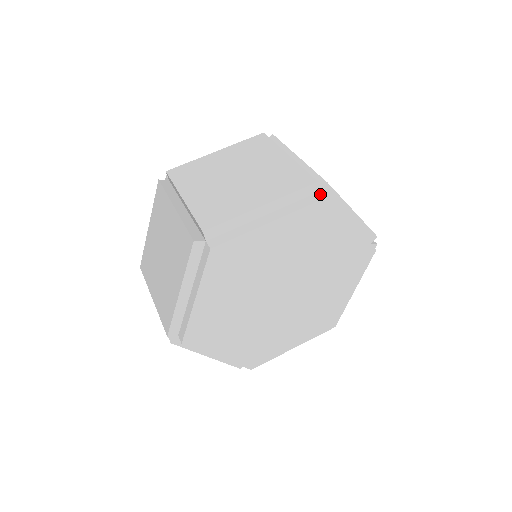
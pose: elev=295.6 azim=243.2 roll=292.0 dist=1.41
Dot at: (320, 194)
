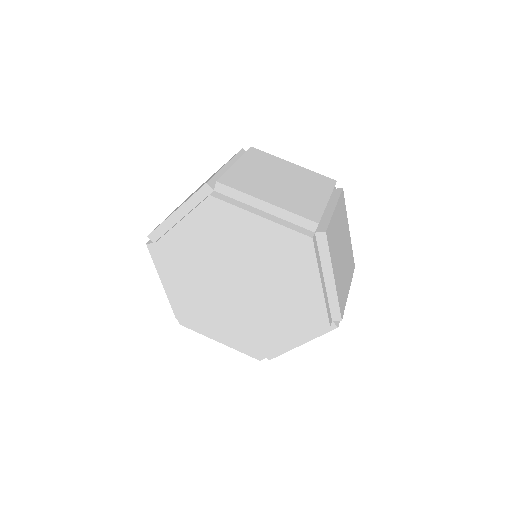
Dot at: (313, 234)
